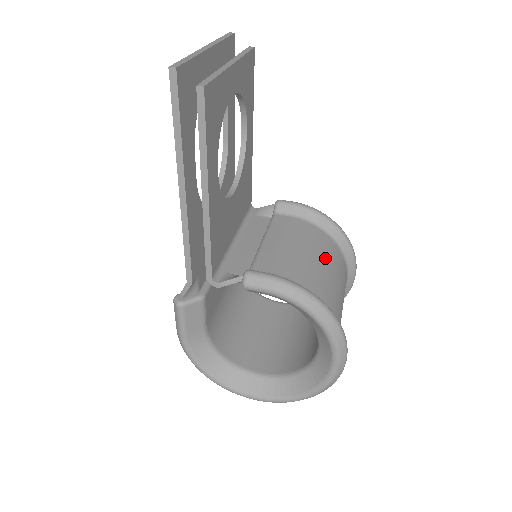
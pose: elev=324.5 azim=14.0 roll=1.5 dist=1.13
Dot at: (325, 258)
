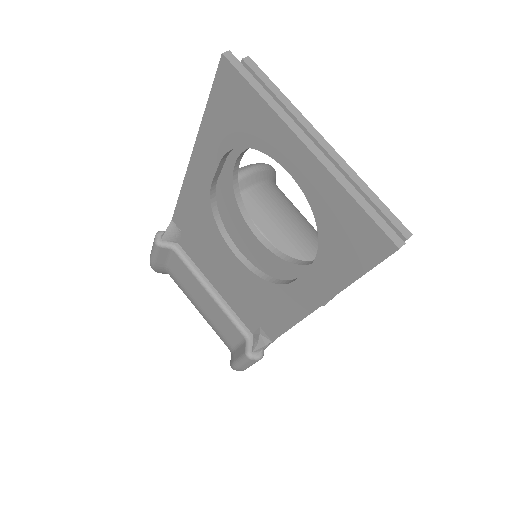
Dot at: (298, 212)
